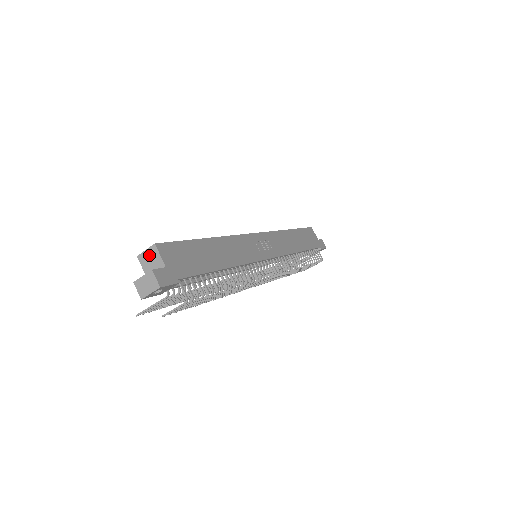
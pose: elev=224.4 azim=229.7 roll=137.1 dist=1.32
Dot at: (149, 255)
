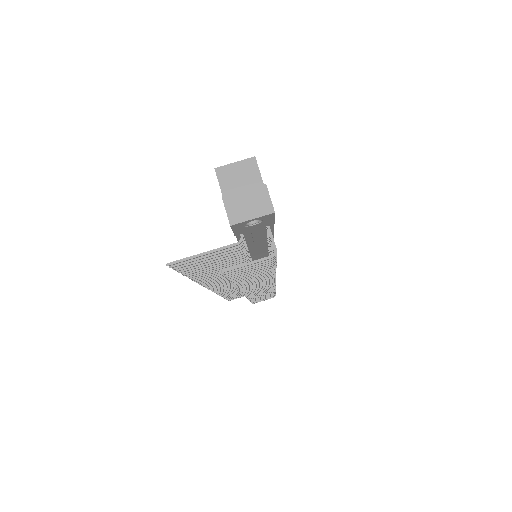
Dot at: (239, 171)
